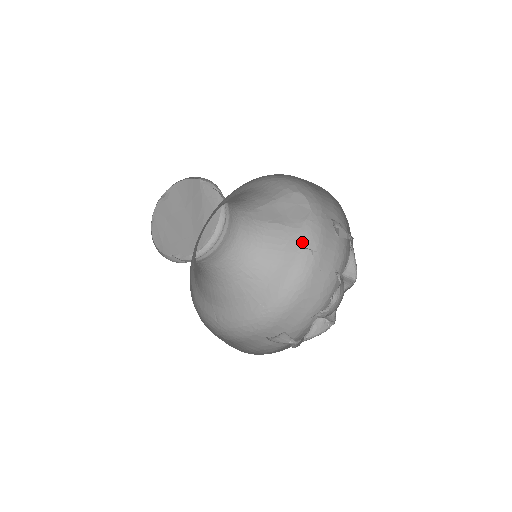
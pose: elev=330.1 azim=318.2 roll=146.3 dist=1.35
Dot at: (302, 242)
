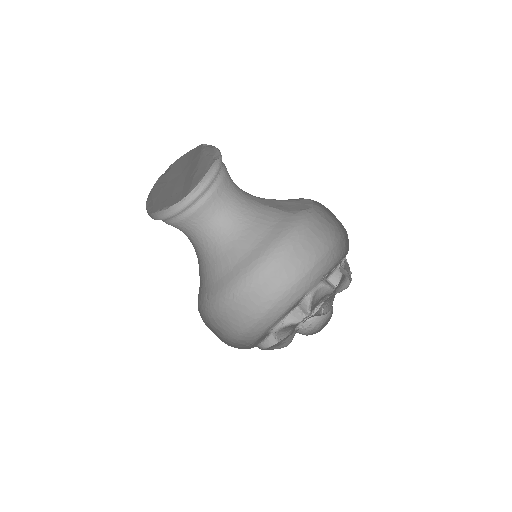
Dot at: (292, 222)
